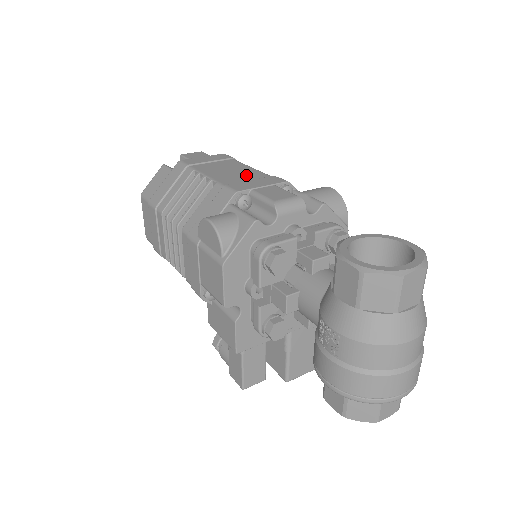
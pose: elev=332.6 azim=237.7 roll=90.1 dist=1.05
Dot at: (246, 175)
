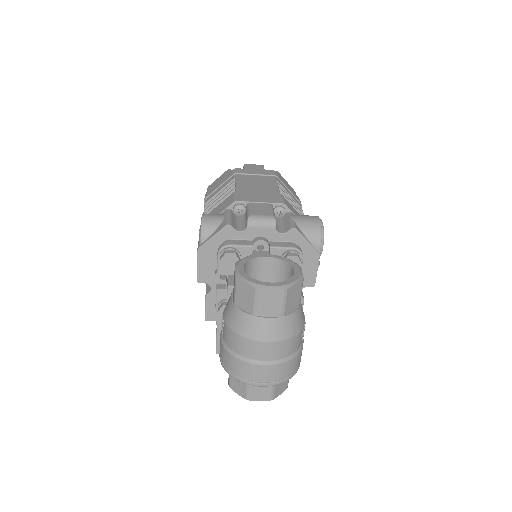
Dot at: (264, 191)
